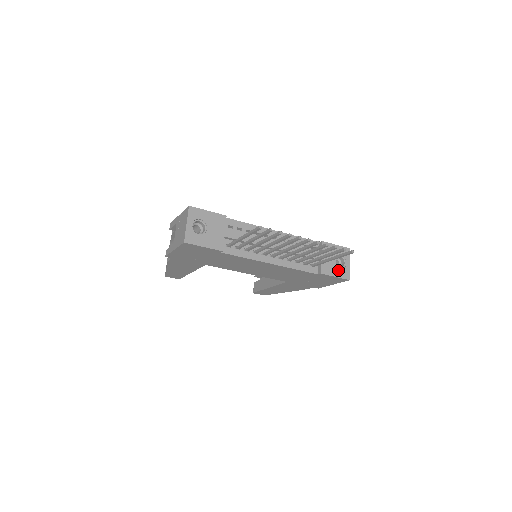
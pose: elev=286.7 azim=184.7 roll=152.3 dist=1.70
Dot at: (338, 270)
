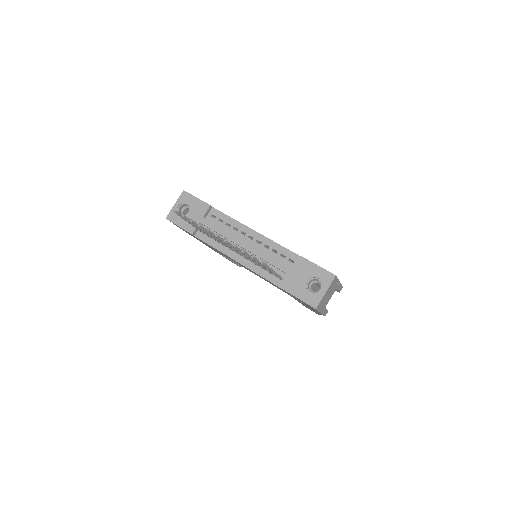
Dot at: (306, 293)
